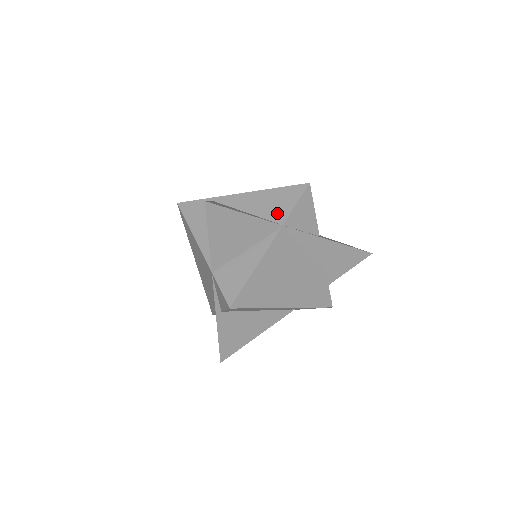
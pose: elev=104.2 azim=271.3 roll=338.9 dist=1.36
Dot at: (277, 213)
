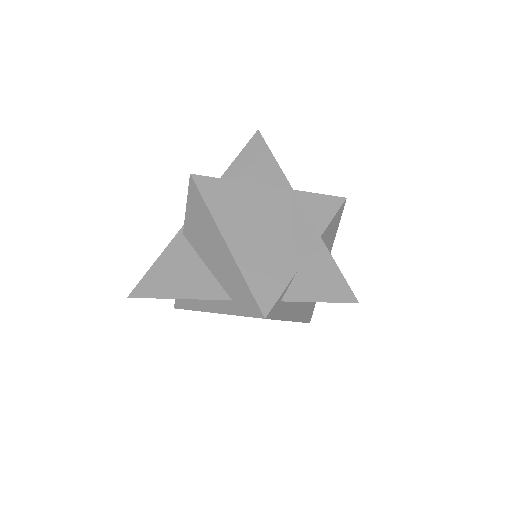
Dot at: occluded
